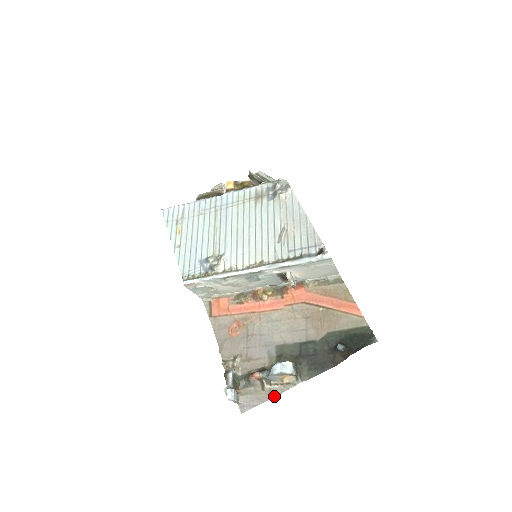
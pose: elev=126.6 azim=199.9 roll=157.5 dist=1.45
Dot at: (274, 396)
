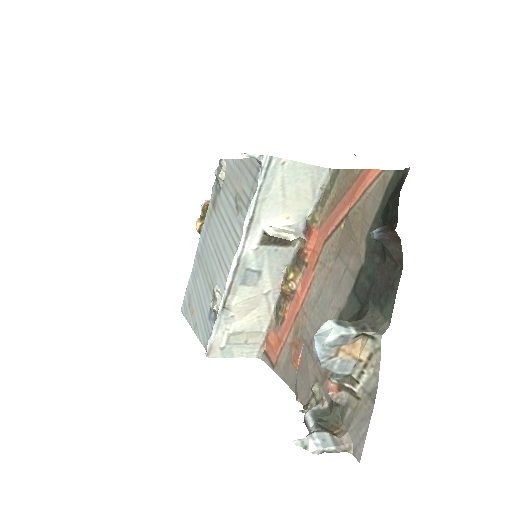
Dot at: (374, 394)
